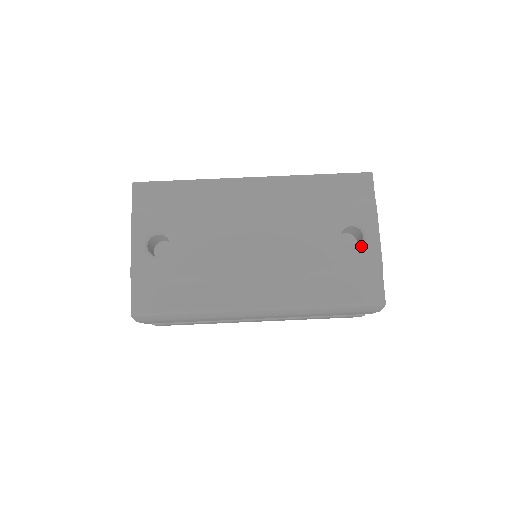
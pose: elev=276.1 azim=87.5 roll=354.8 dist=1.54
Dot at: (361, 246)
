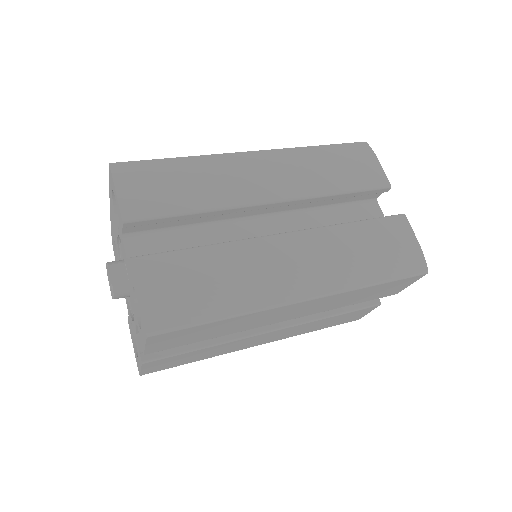
Dot at: occluded
